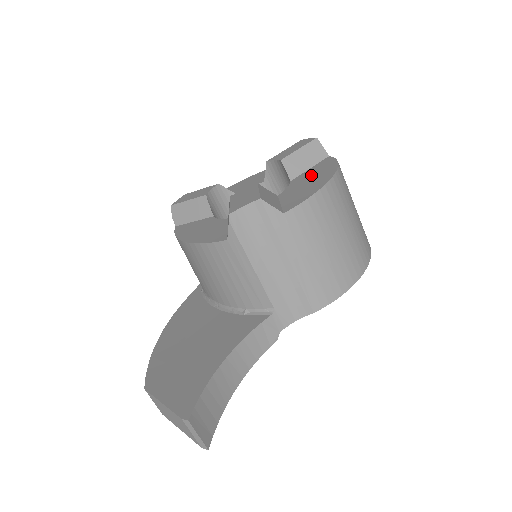
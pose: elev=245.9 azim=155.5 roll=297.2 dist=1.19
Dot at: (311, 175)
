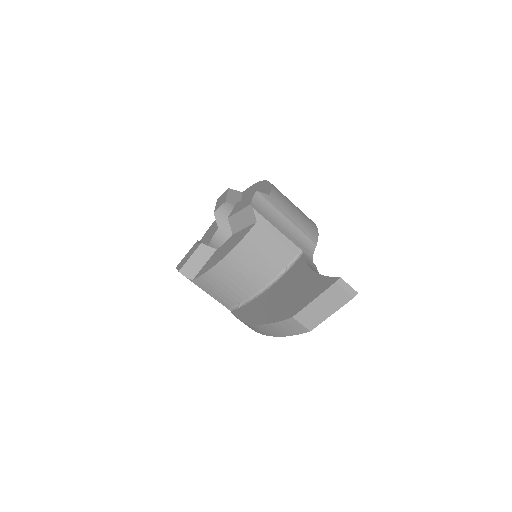
Dot at: occluded
